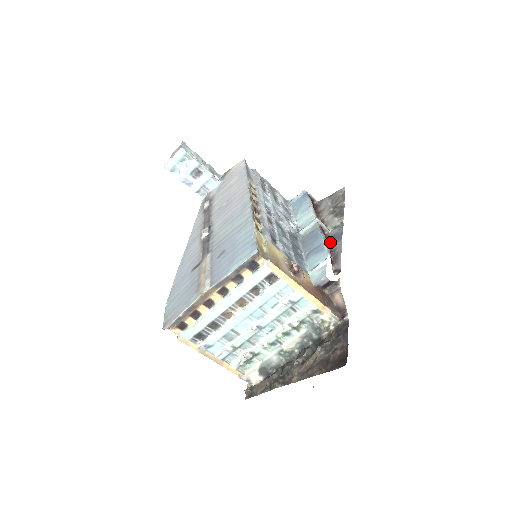
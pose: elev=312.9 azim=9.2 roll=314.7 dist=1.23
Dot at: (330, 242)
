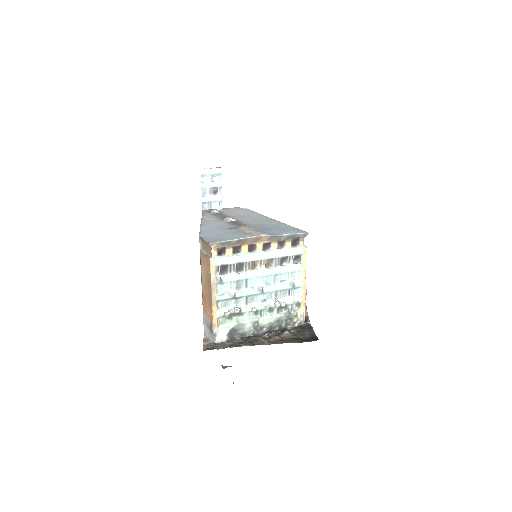
Dot at: occluded
